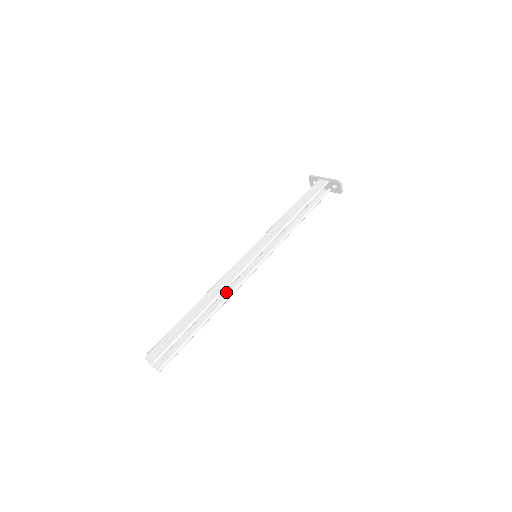
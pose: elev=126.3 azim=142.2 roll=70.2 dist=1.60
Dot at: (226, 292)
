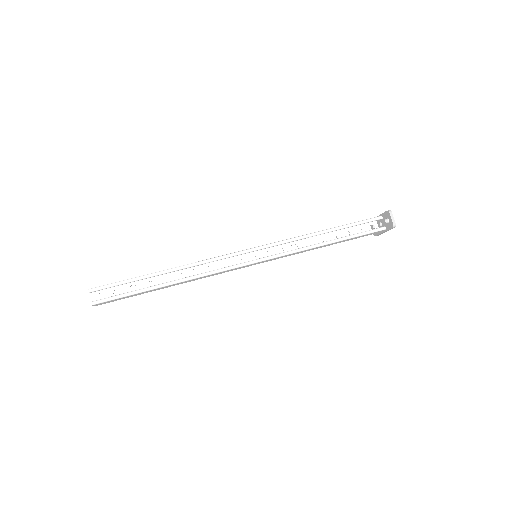
Dot at: (206, 276)
